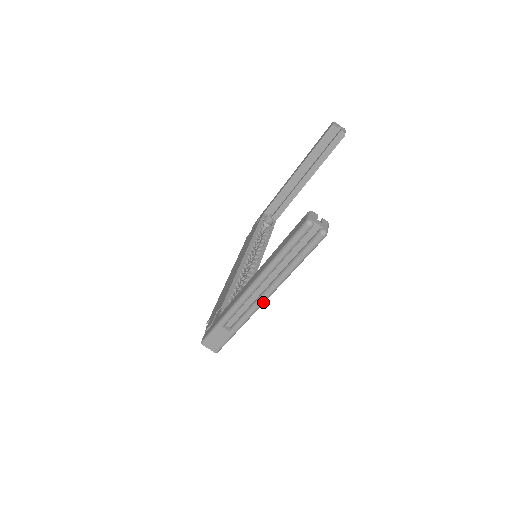
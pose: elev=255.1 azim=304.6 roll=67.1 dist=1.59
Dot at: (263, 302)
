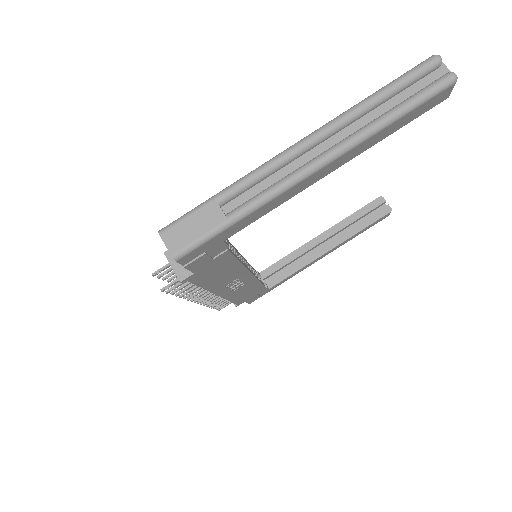
Dot at: (312, 170)
